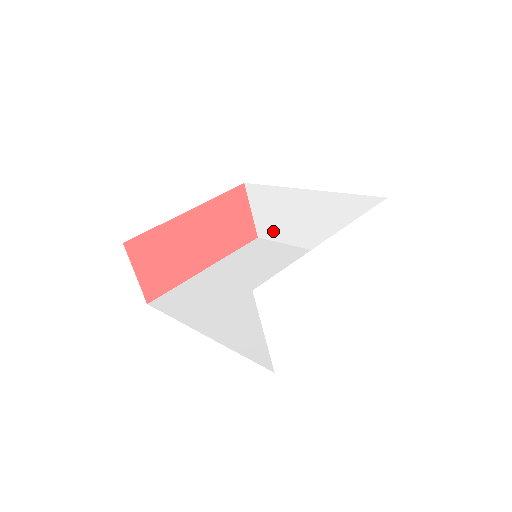
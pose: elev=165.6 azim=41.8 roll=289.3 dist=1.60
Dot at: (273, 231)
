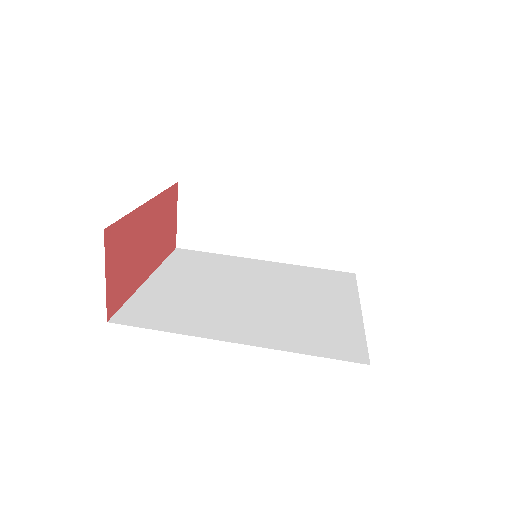
Dot at: (205, 239)
